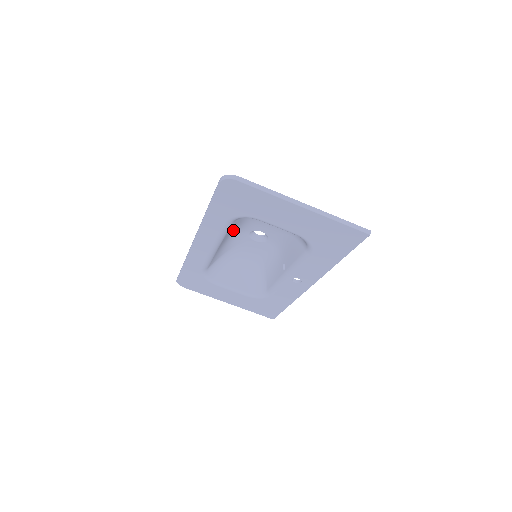
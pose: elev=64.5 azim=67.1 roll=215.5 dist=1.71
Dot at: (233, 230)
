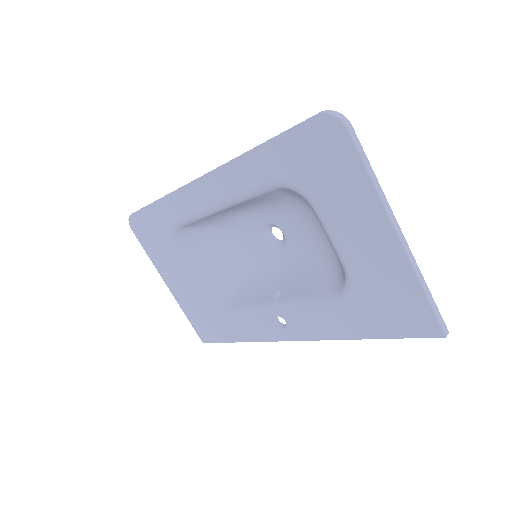
Dot at: (255, 204)
